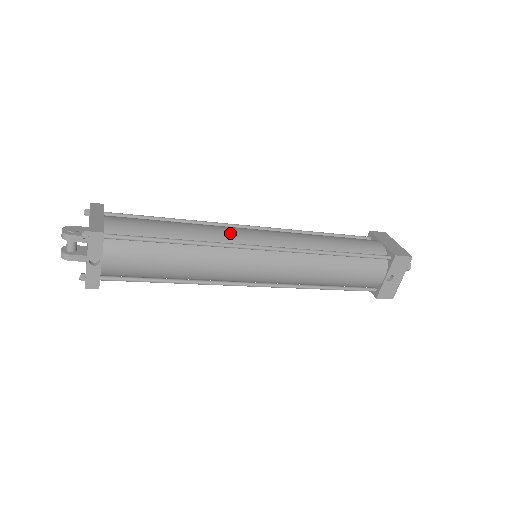
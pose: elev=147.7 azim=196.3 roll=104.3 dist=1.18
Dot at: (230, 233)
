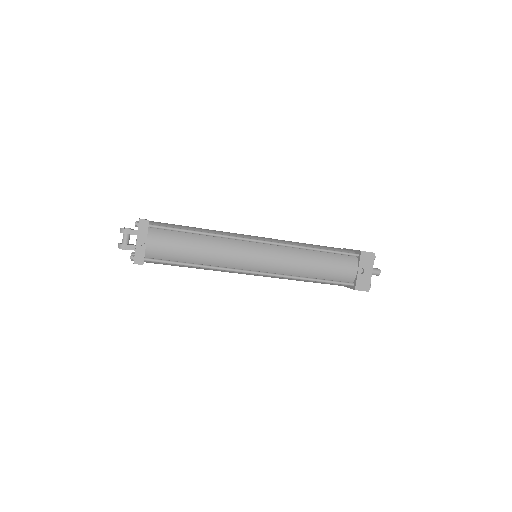
Dot at: (235, 234)
